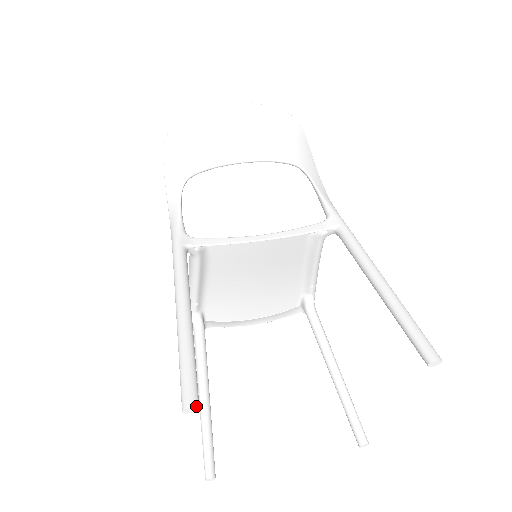
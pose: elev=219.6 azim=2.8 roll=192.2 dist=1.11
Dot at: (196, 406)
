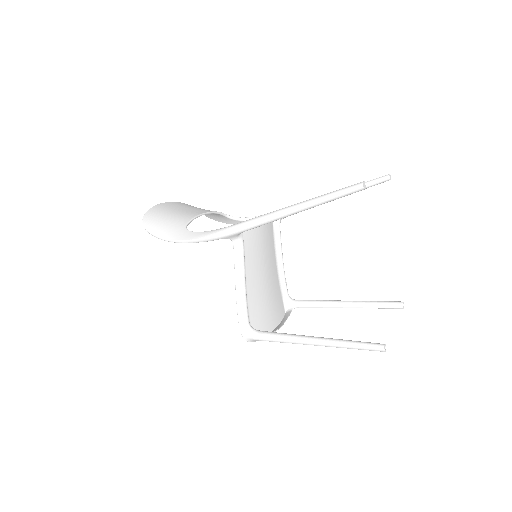
Dot at: (364, 182)
